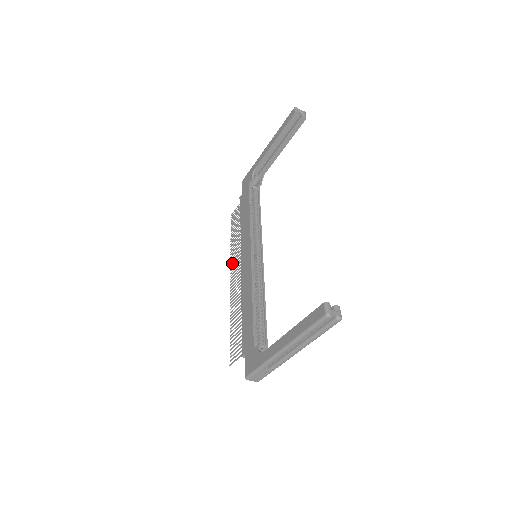
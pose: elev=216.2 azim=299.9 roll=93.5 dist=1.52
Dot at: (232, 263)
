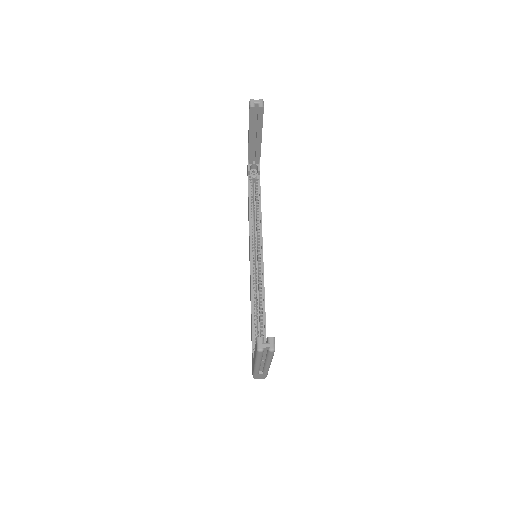
Dot at: occluded
